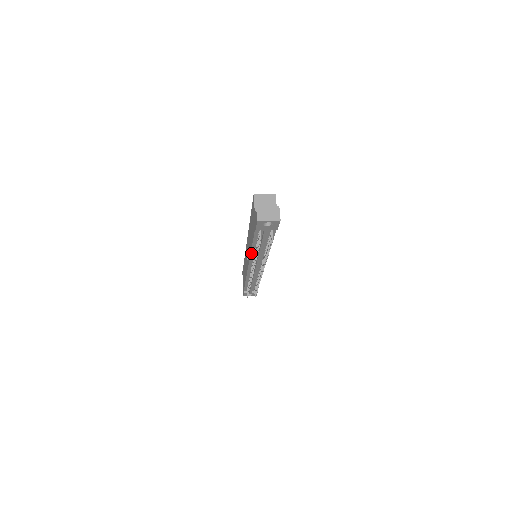
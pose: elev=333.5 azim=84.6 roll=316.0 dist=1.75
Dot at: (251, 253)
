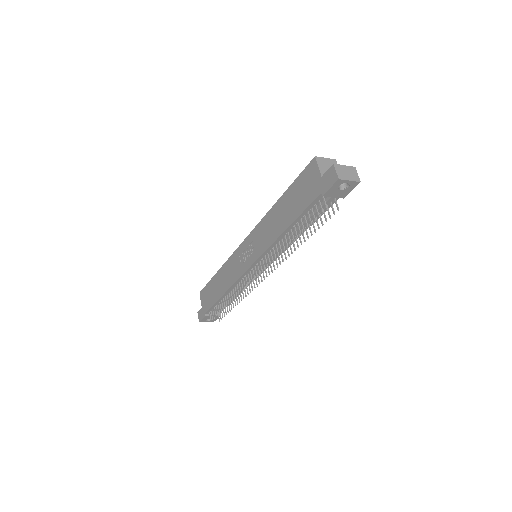
Dot at: (274, 242)
